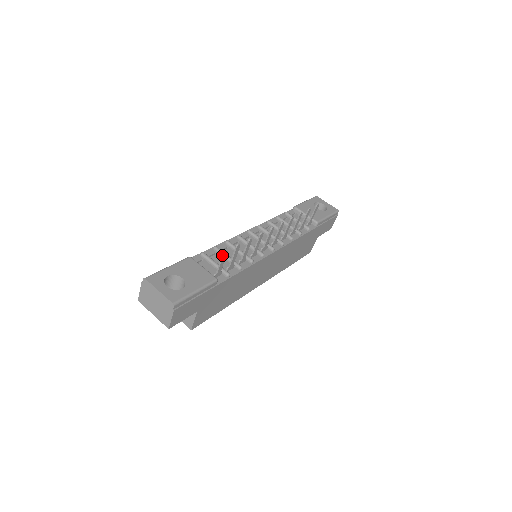
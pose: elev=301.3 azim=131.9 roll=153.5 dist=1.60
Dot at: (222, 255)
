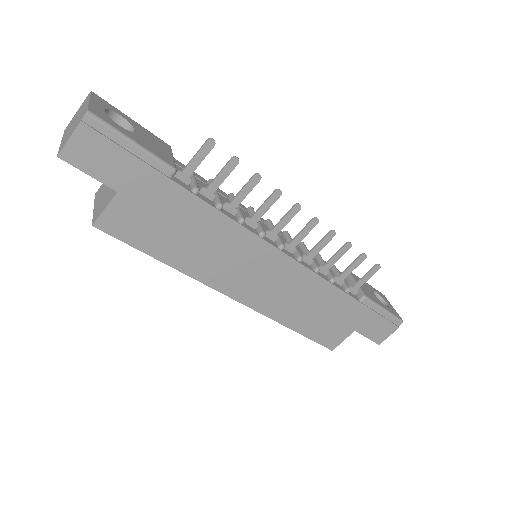
Dot at: (205, 141)
